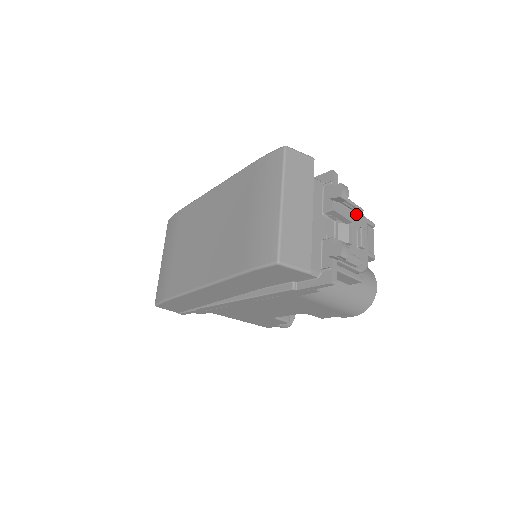
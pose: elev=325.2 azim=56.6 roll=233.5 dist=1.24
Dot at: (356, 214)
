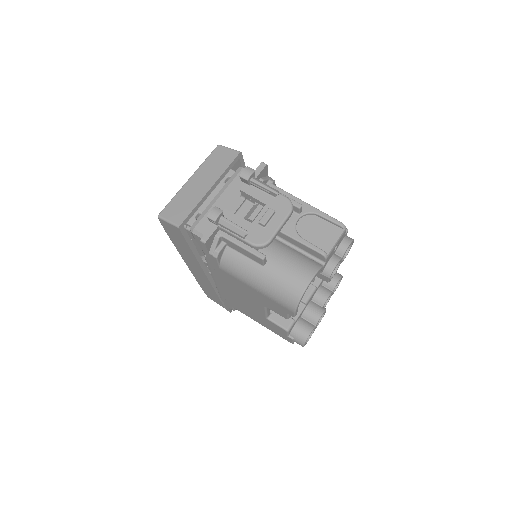
Dot at: (276, 198)
